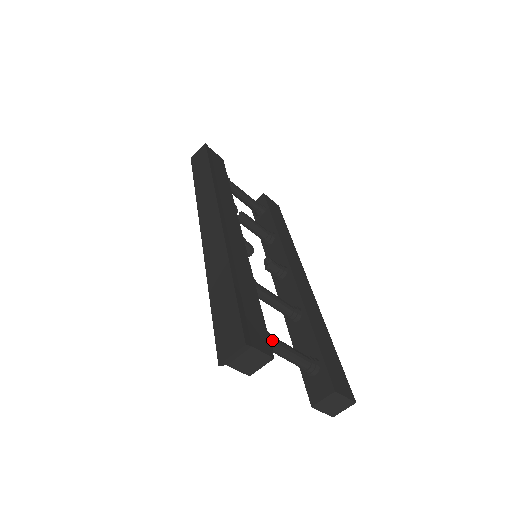
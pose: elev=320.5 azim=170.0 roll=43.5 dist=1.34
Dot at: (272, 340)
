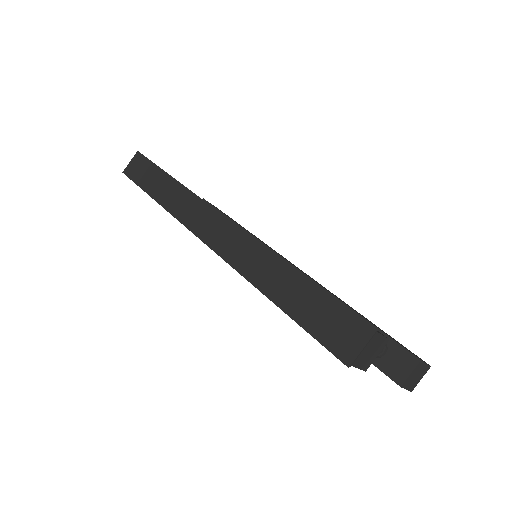
Dot at: occluded
